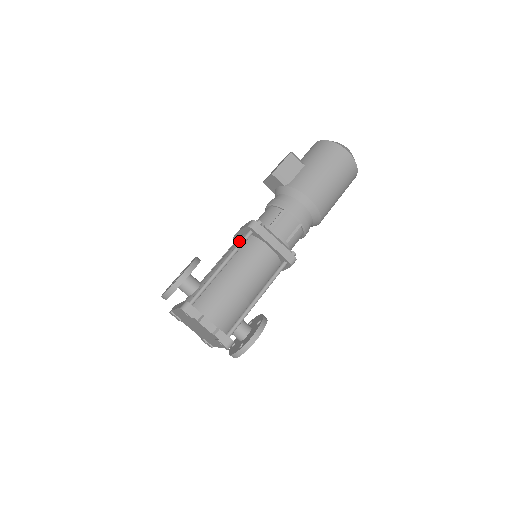
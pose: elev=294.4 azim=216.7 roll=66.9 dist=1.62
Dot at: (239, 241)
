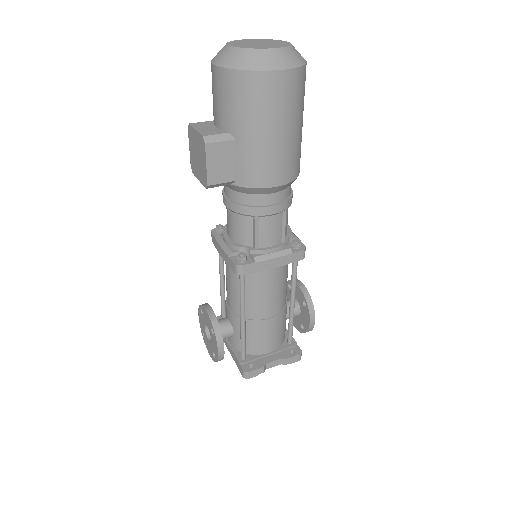
Dot at: (233, 272)
